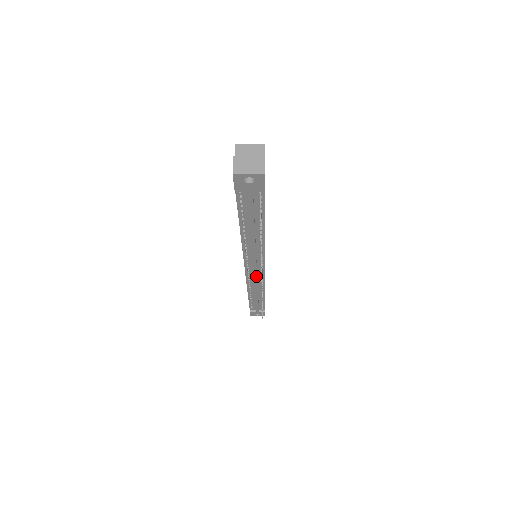
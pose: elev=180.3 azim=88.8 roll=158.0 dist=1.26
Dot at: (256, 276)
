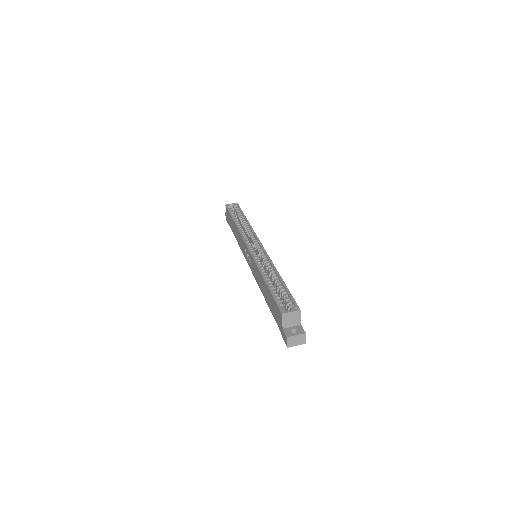
Dot at: occluded
